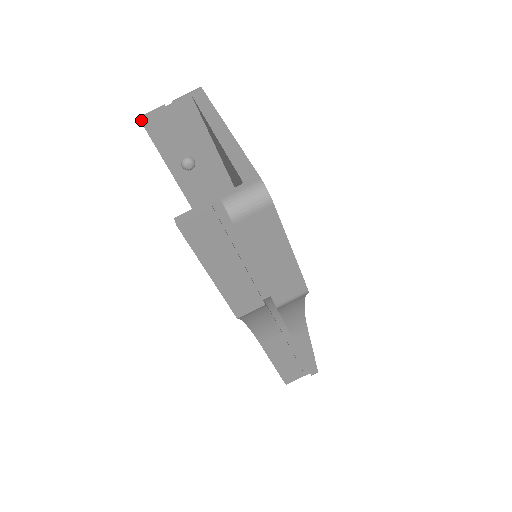
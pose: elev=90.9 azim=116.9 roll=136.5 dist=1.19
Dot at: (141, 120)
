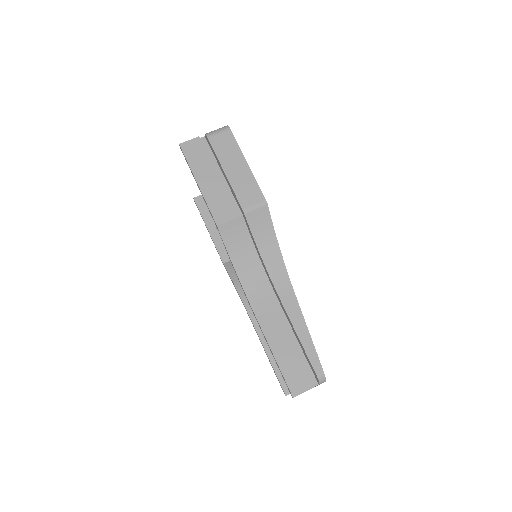
Dot at: (194, 198)
